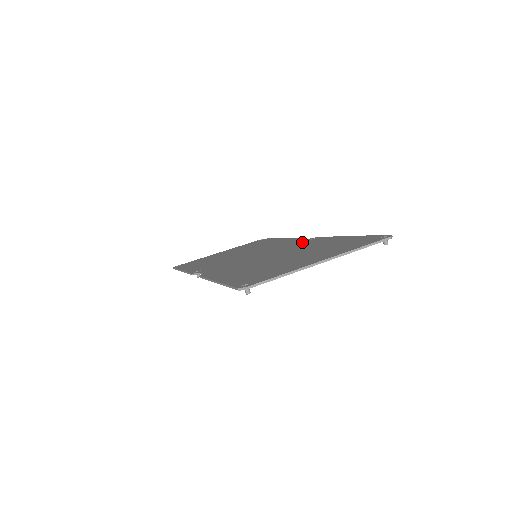
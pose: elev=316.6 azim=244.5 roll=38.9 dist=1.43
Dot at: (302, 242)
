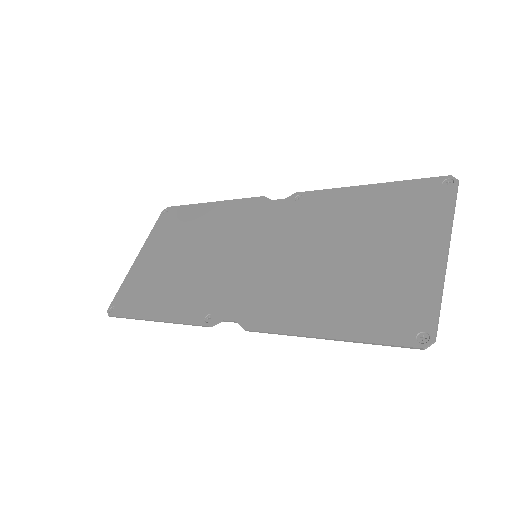
Dot at: (292, 210)
